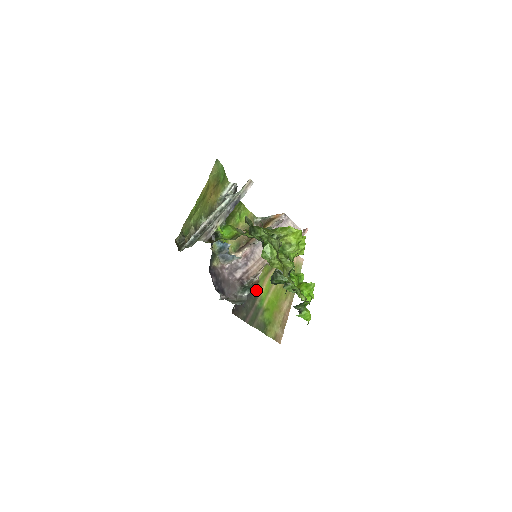
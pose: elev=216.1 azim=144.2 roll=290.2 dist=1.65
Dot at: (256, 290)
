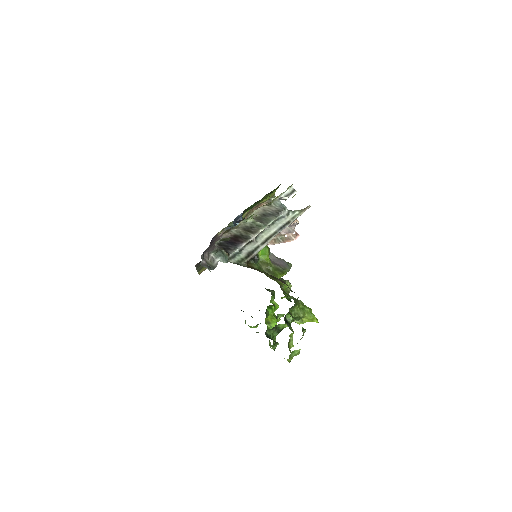
Dot at: occluded
